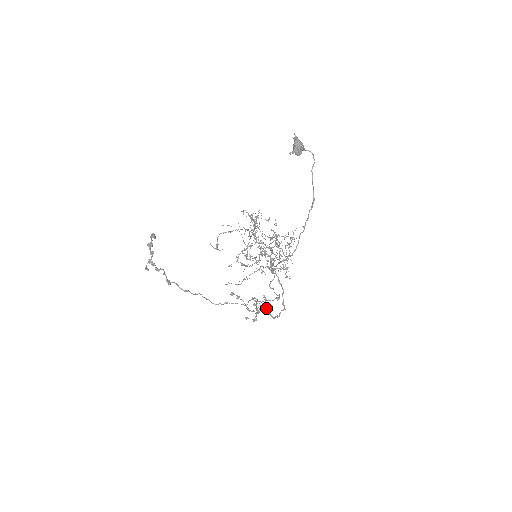
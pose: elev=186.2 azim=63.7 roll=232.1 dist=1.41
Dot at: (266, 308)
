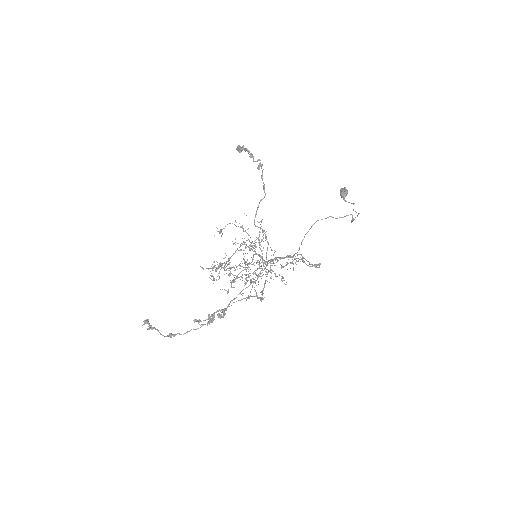
Dot at: (302, 259)
